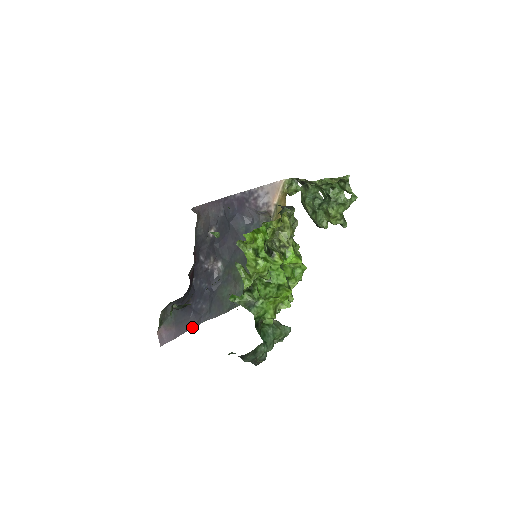
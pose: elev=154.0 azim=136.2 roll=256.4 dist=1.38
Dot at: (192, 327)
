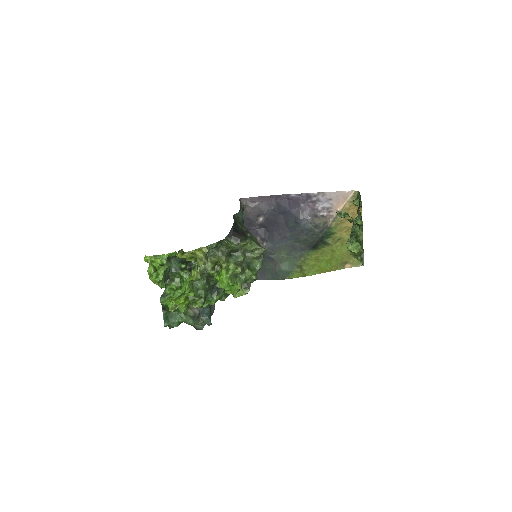
Dot at: occluded
